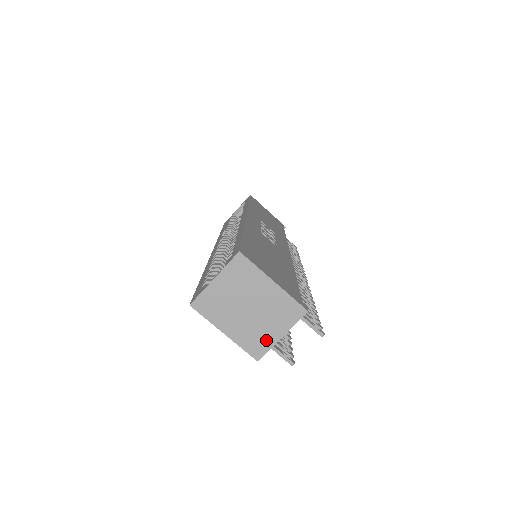
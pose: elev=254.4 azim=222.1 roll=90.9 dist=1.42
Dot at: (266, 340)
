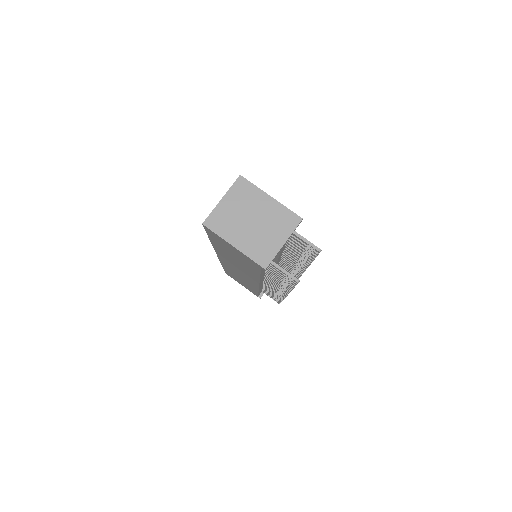
Dot at: (270, 248)
